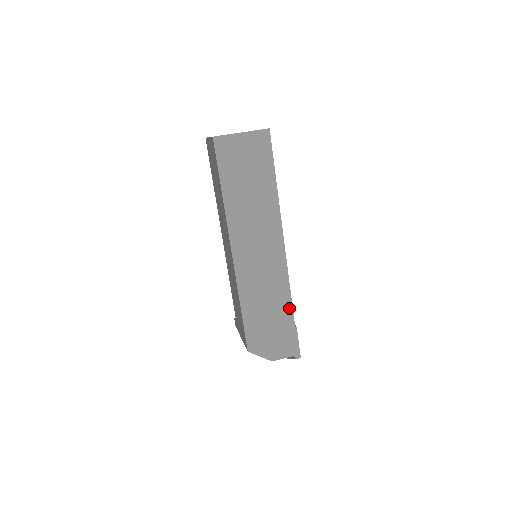
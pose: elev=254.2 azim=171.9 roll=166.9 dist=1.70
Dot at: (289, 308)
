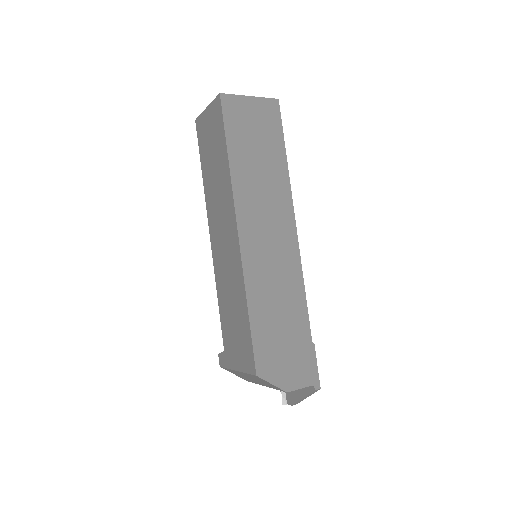
Dot at: (304, 316)
